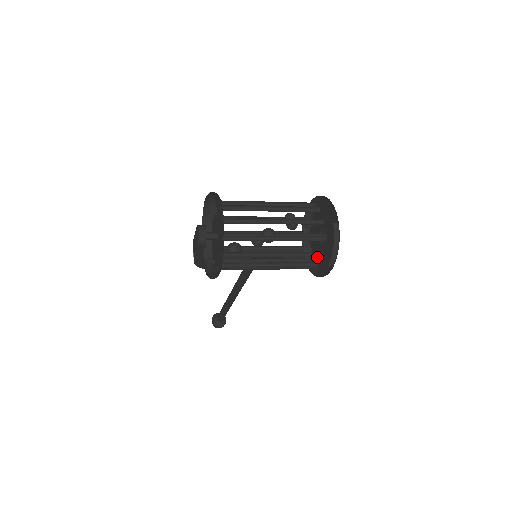
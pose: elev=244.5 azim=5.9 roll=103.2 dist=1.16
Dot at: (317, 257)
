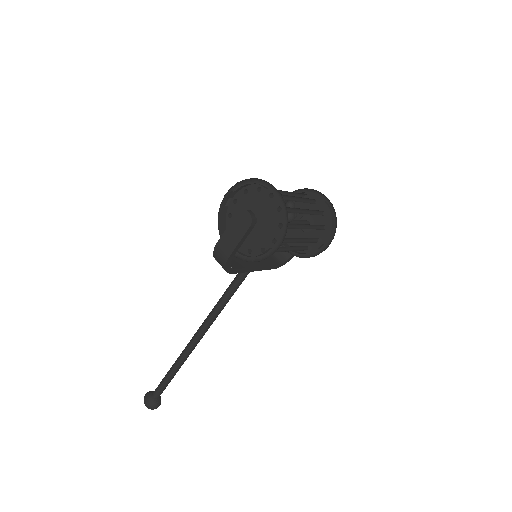
Dot at: (301, 245)
